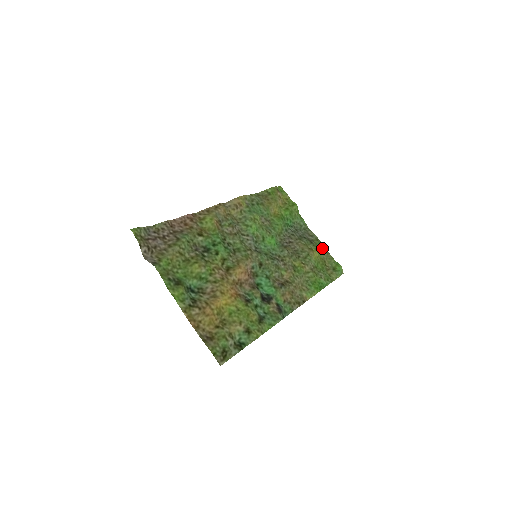
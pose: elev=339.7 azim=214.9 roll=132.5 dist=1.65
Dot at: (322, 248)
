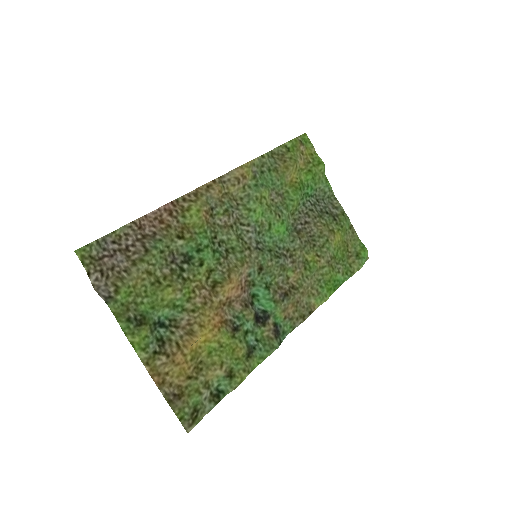
Dot at: (347, 225)
